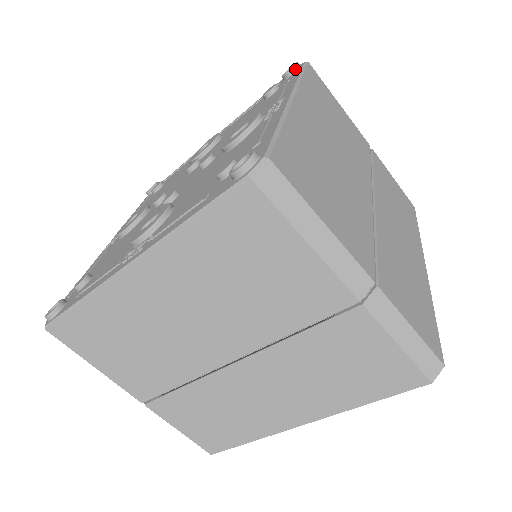
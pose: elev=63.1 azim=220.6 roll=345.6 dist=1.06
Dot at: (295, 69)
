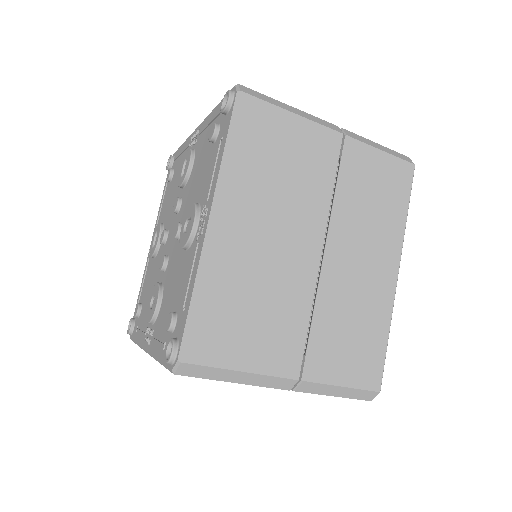
Dot at: (228, 108)
